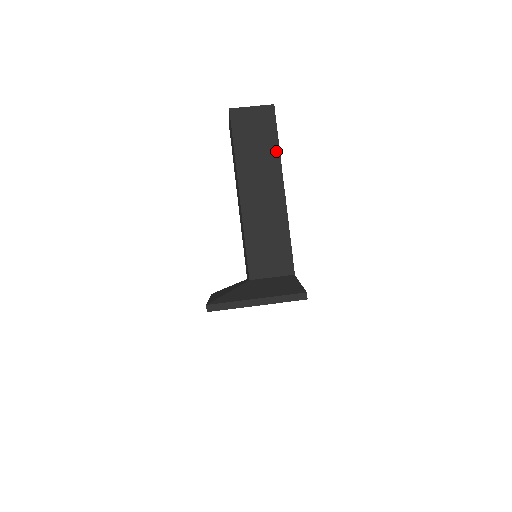
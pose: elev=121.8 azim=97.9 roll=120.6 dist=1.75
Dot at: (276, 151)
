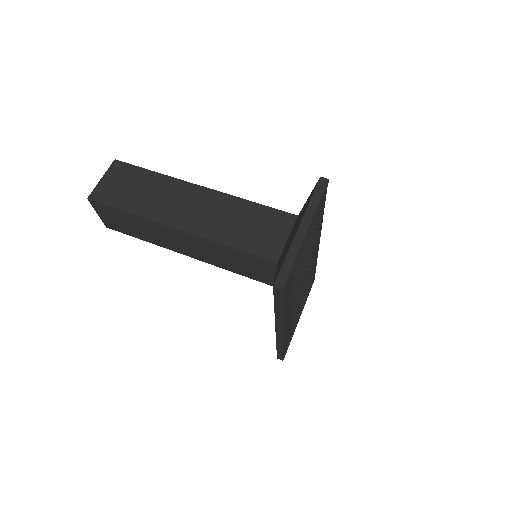
Dot at: (159, 177)
